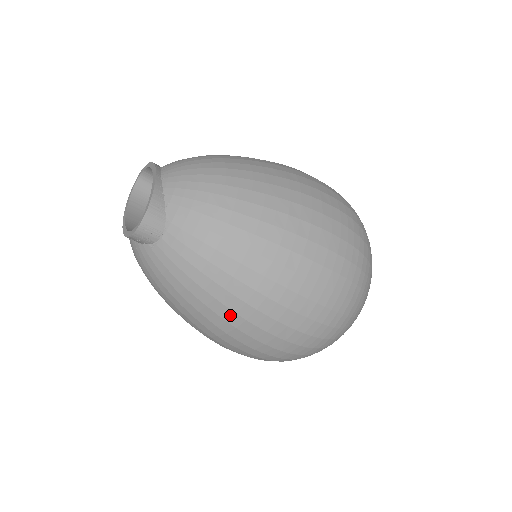
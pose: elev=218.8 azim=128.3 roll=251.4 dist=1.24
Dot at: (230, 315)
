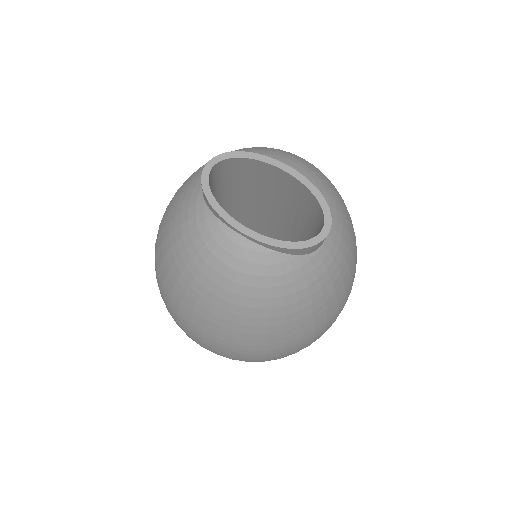
Dot at: (333, 312)
